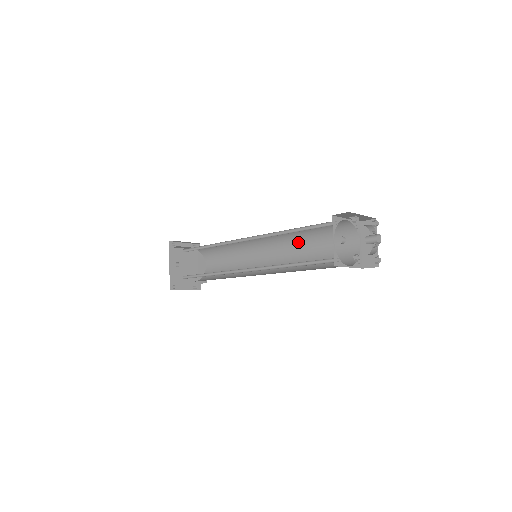
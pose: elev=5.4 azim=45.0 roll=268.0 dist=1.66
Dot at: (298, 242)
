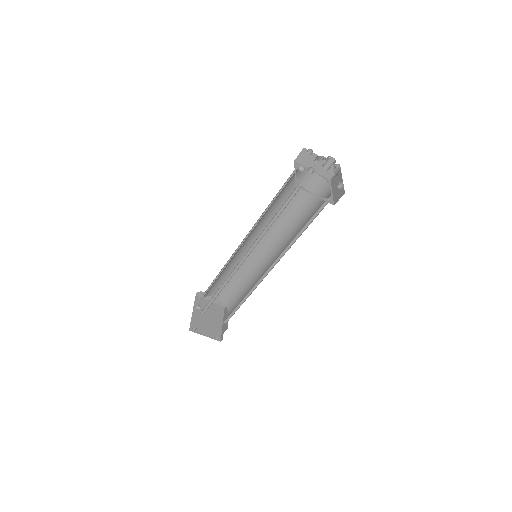
Dot at: (290, 230)
